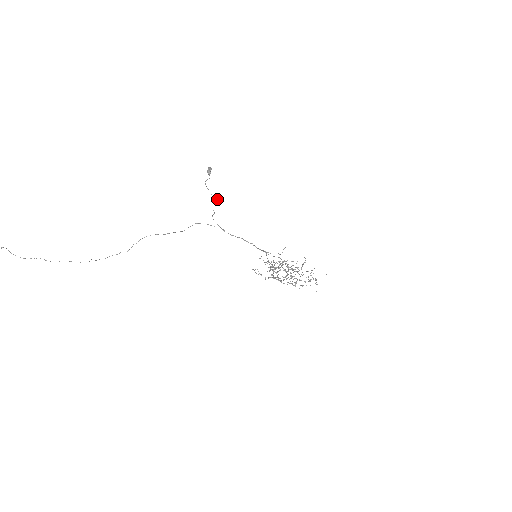
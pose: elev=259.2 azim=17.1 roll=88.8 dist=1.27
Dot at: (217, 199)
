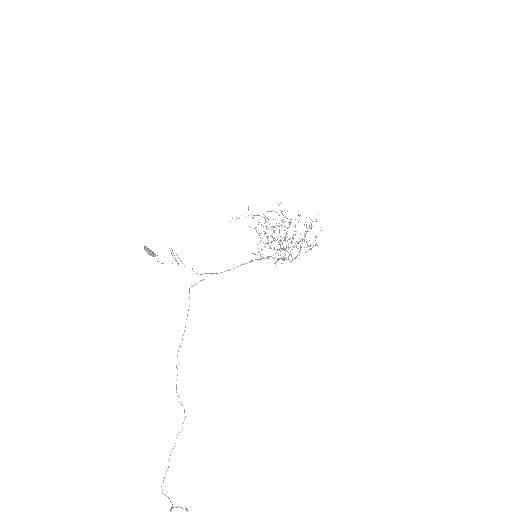
Dot at: occluded
